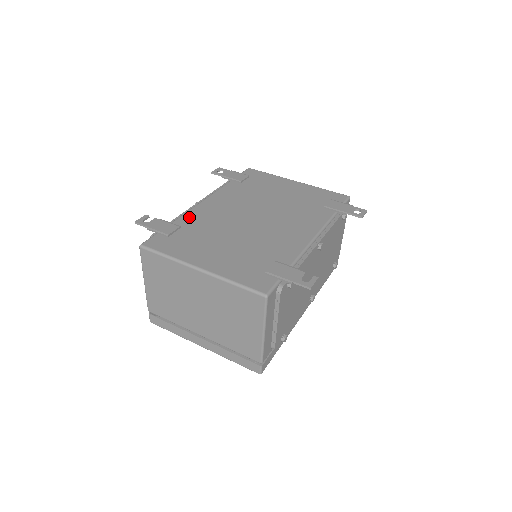
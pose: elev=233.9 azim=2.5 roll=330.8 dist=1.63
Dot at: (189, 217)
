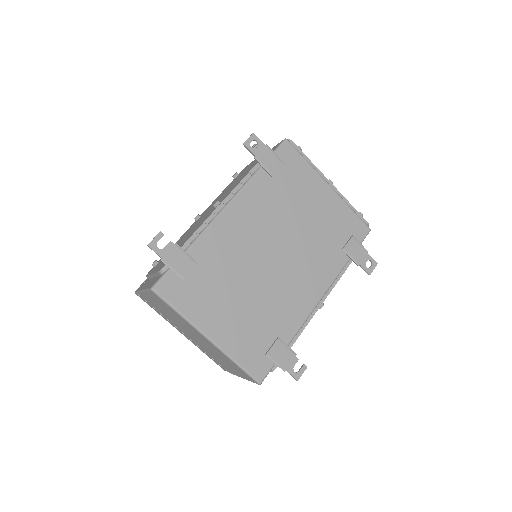
Dot at: (207, 242)
